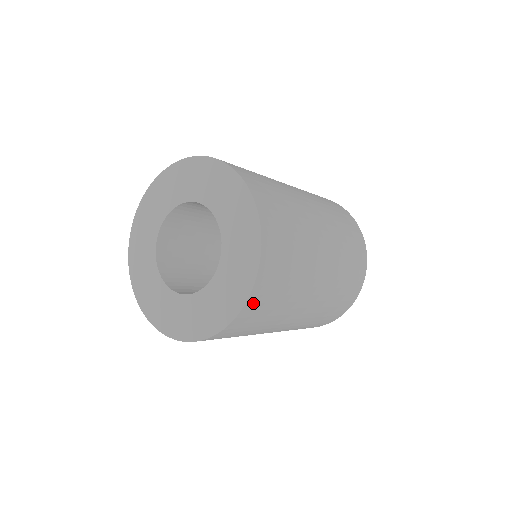
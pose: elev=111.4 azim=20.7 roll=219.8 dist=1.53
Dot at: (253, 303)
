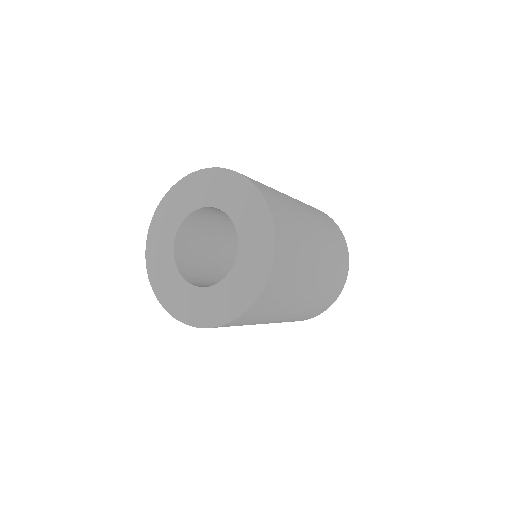
Dot at: (277, 219)
